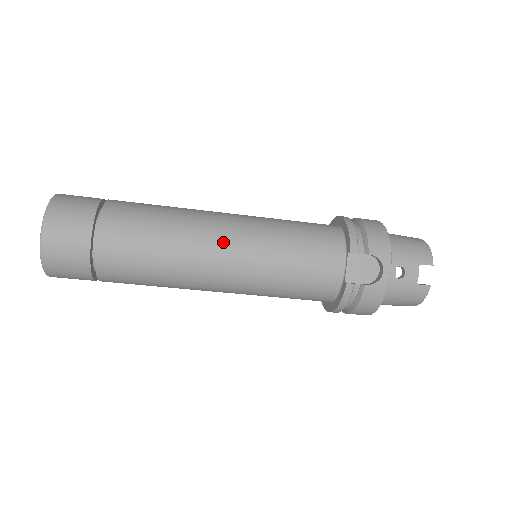
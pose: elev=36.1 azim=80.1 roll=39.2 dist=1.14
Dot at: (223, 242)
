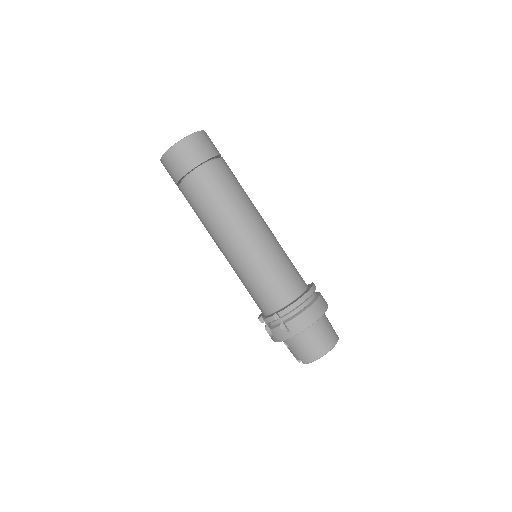
Dot at: occluded
